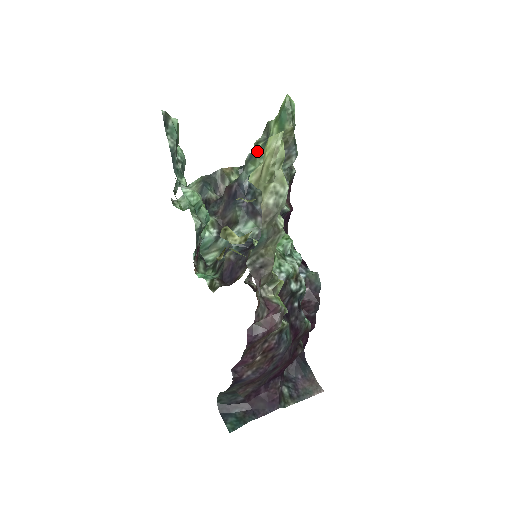
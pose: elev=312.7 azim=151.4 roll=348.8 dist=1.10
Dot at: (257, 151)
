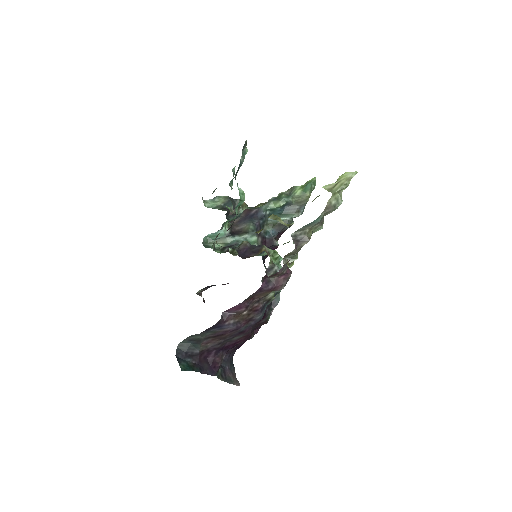
Dot at: (281, 197)
